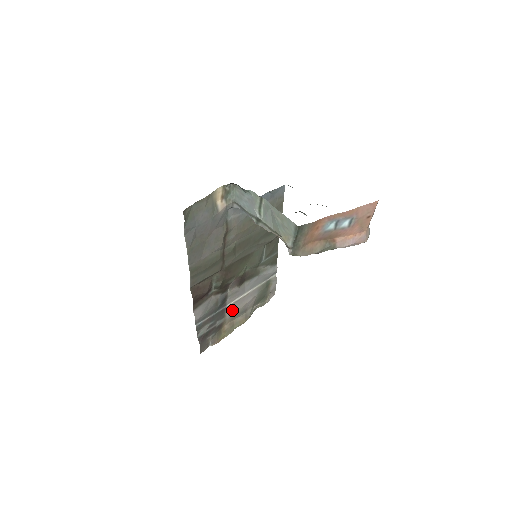
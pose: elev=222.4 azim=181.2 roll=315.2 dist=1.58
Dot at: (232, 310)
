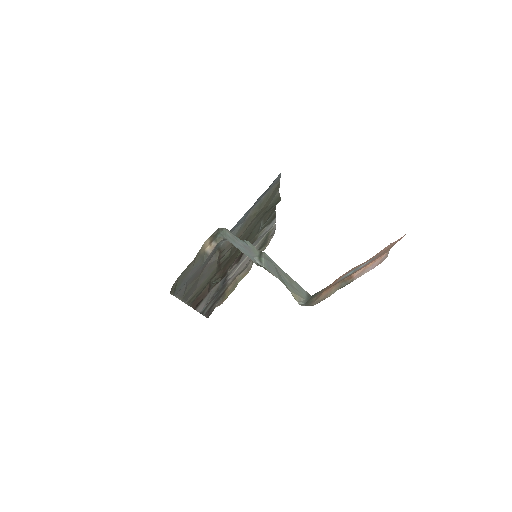
Dot at: (233, 276)
